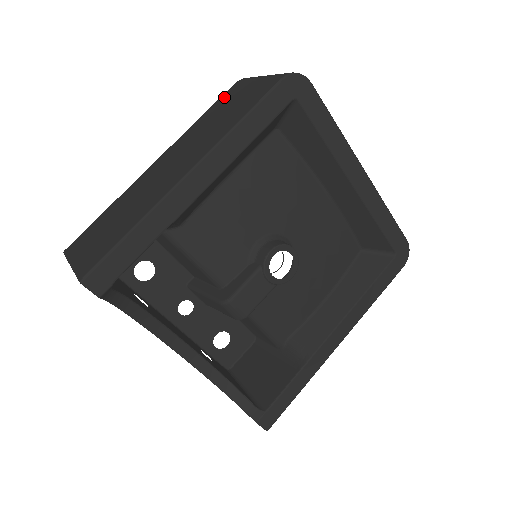
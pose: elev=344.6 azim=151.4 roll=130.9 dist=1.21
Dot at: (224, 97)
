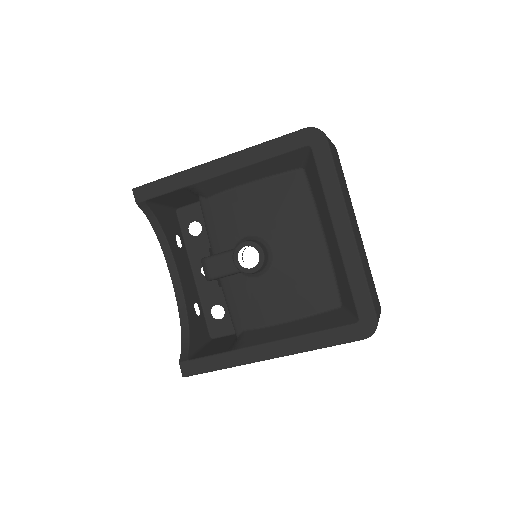
Dot at: occluded
